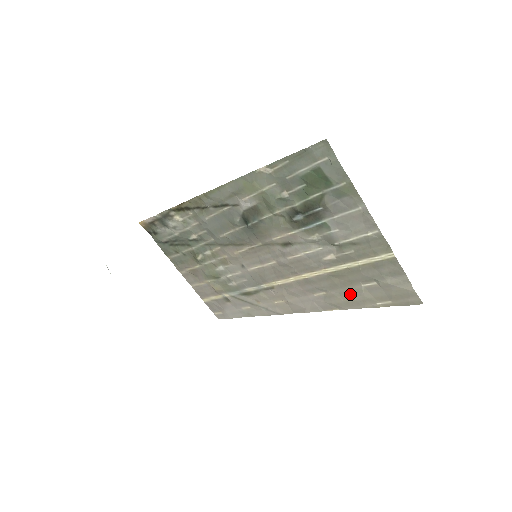
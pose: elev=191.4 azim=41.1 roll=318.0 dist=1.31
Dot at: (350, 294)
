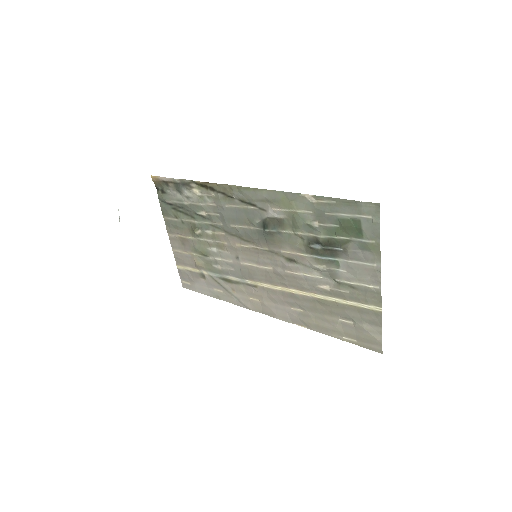
Dot at: (325, 321)
